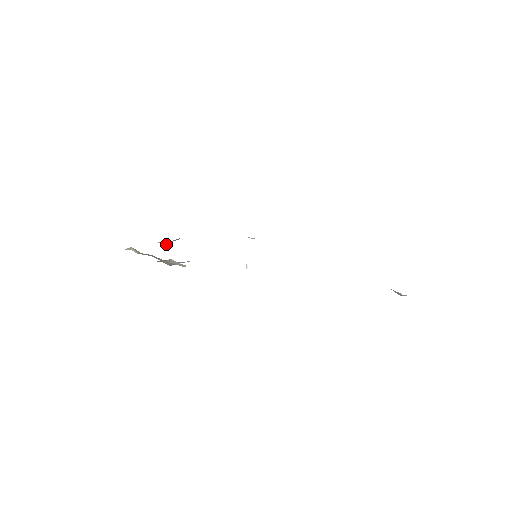
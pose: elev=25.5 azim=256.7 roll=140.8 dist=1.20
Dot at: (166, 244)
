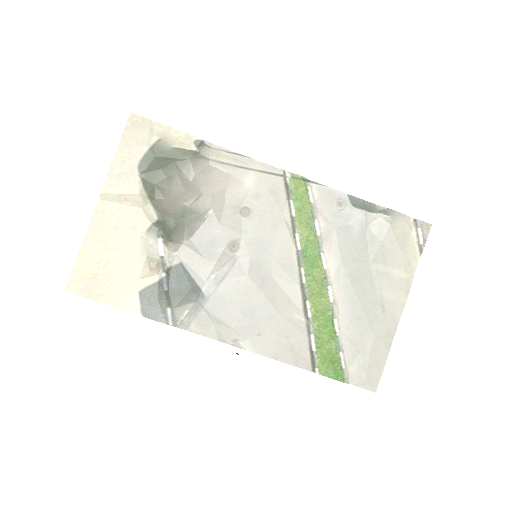
Dot at: (155, 265)
